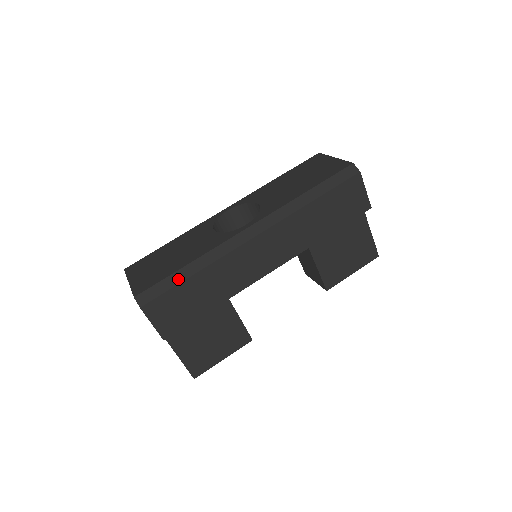
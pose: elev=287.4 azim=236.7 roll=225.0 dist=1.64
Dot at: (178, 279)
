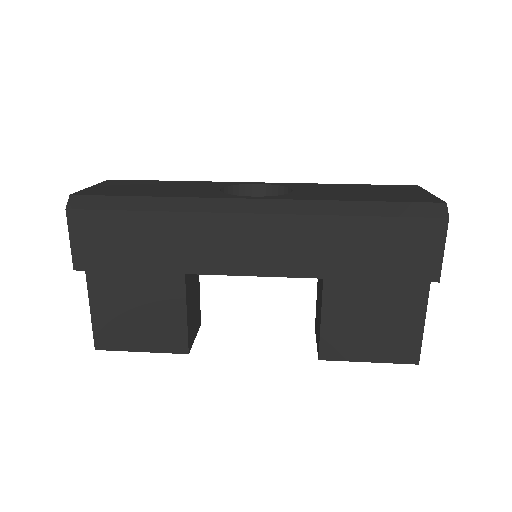
Dot at: (128, 205)
